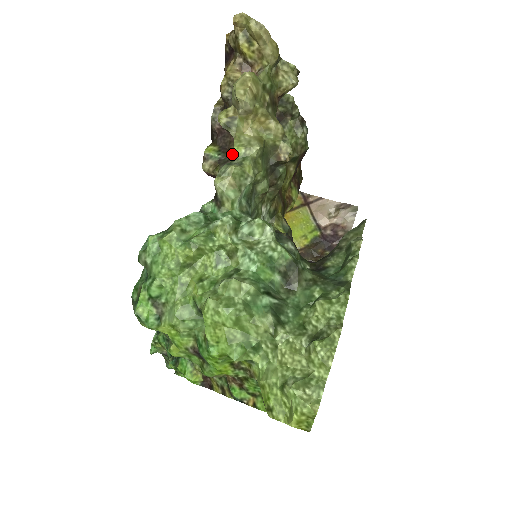
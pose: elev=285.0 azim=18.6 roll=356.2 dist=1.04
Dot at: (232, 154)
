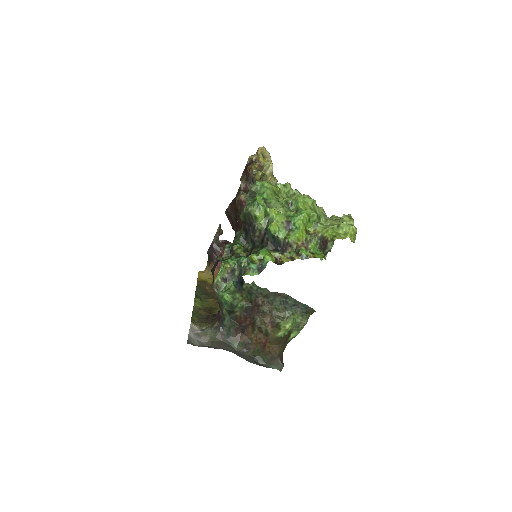
Dot at: occluded
